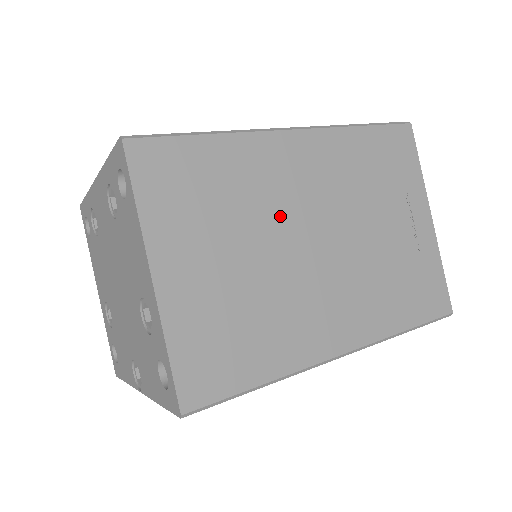
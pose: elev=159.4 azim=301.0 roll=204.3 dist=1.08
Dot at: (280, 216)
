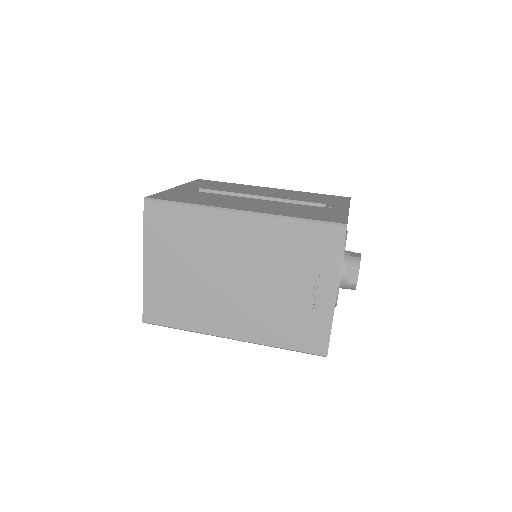
Dot at: (216, 258)
